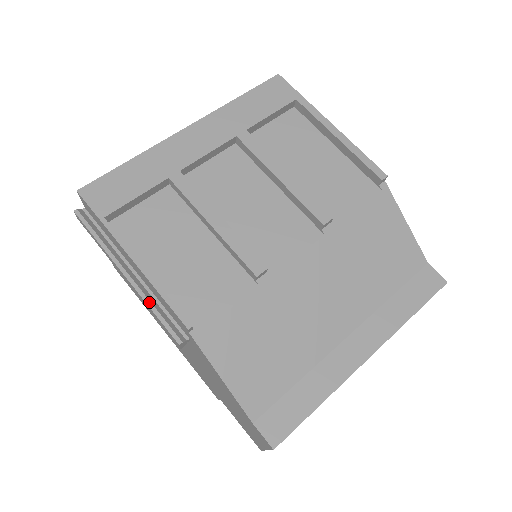
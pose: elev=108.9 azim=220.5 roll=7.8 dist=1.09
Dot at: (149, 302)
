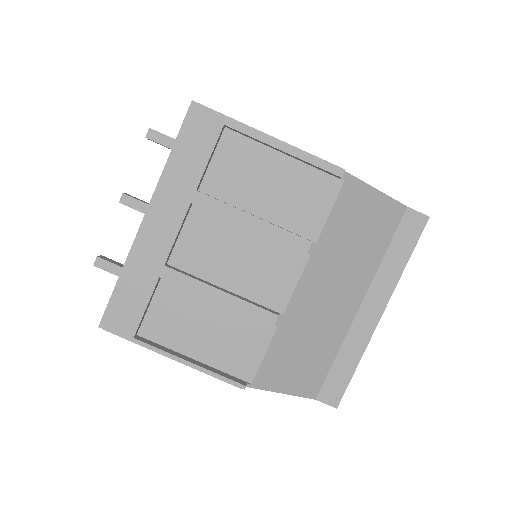
Dot at: occluded
